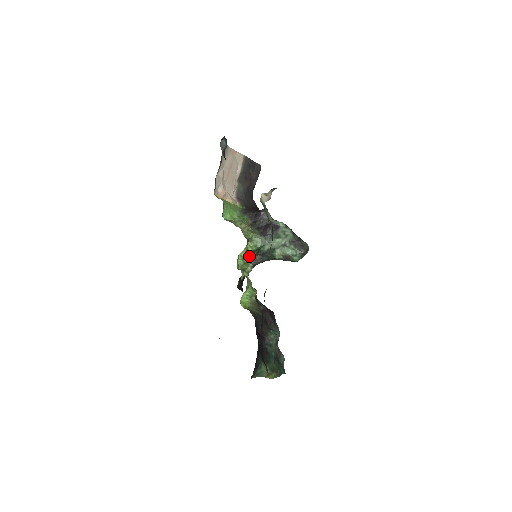
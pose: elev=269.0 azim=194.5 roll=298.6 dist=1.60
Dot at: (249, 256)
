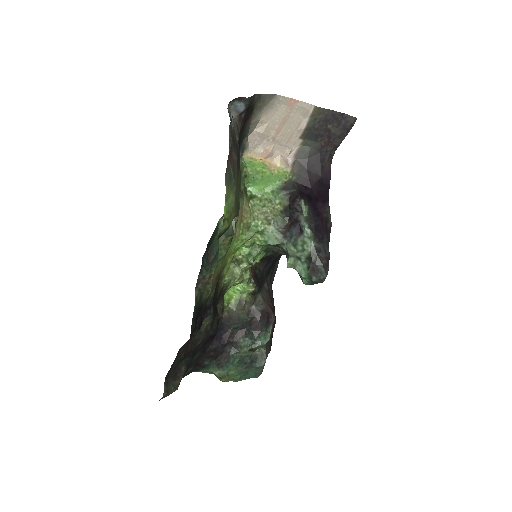
Dot at: (263, 246)
